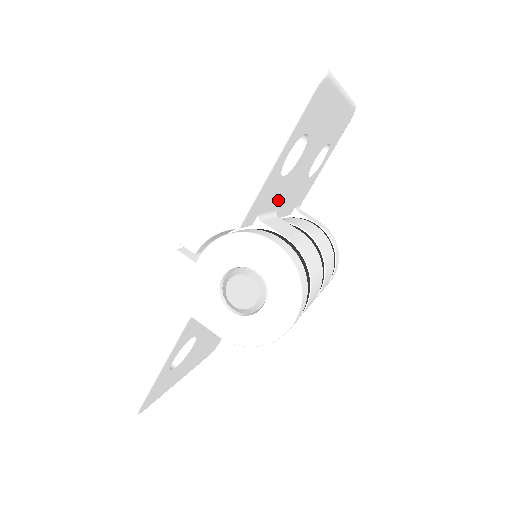
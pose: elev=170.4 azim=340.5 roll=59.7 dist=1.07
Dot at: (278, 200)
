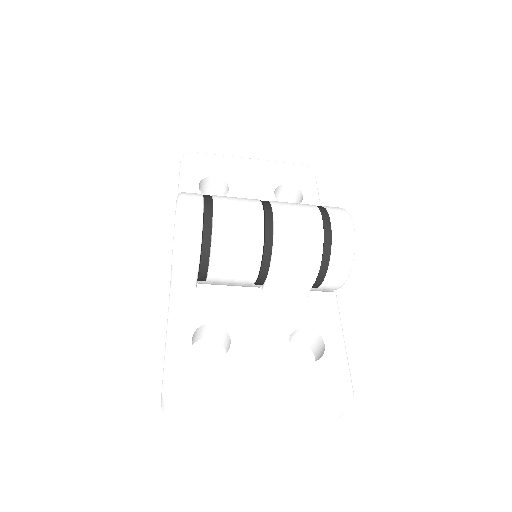
Dot at: occluded
